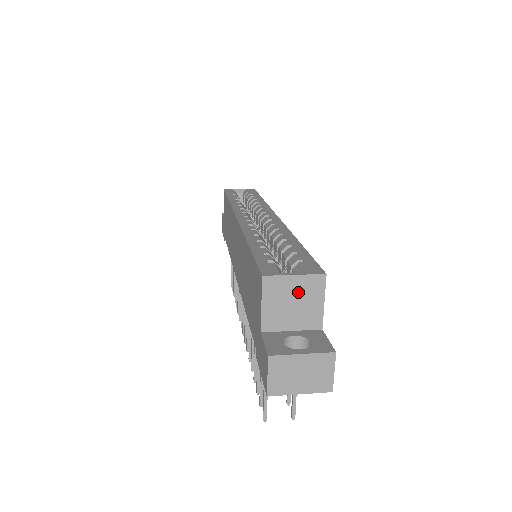
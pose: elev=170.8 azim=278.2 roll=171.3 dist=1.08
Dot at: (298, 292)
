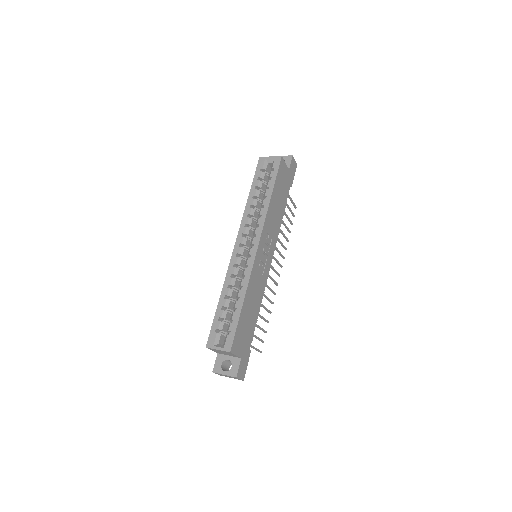
Dot at: (223, 352)
